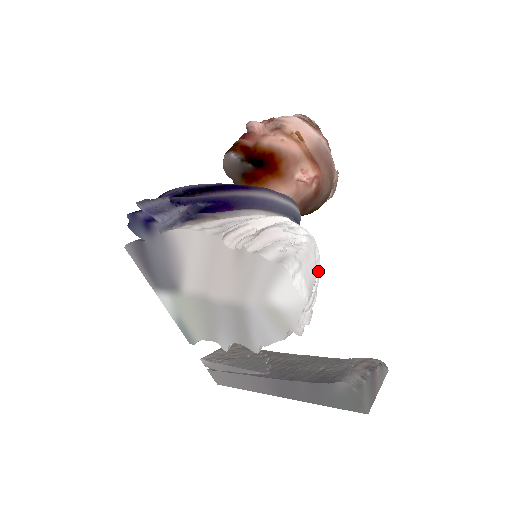
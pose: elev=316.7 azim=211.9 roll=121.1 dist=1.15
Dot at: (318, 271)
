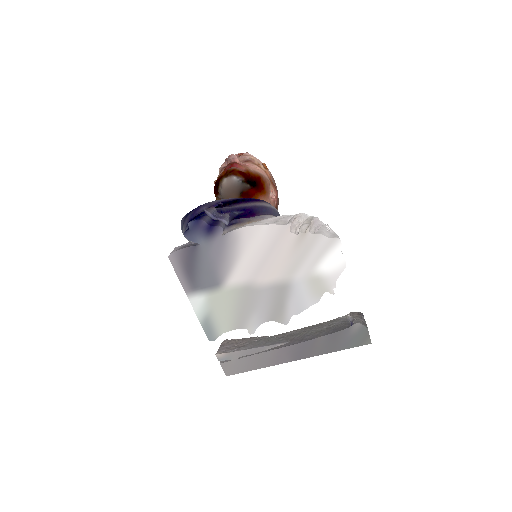
Dot at: occluded
